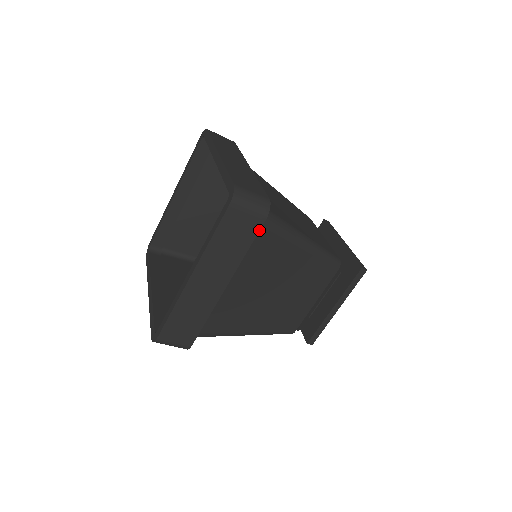
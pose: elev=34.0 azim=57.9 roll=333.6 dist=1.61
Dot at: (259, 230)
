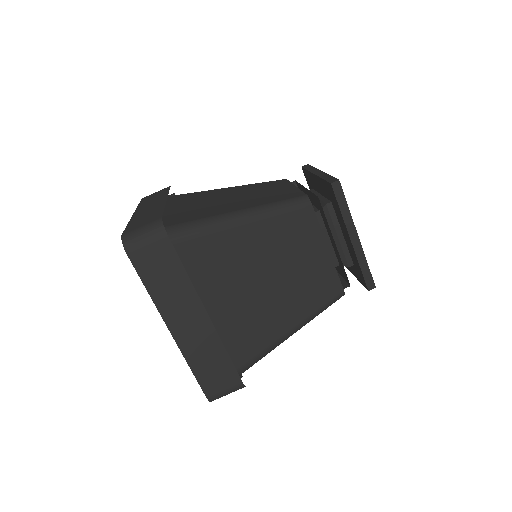
Dot at: (174, 250)
